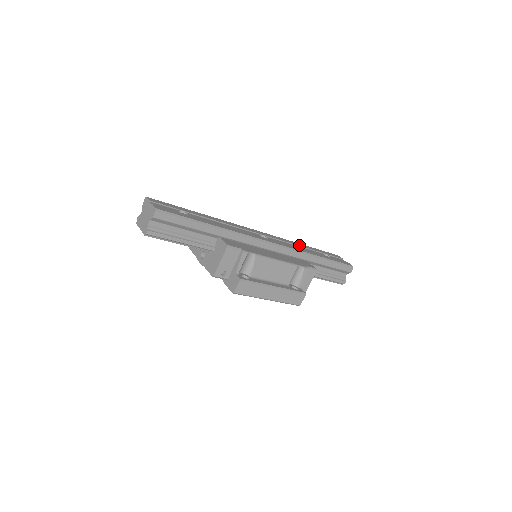
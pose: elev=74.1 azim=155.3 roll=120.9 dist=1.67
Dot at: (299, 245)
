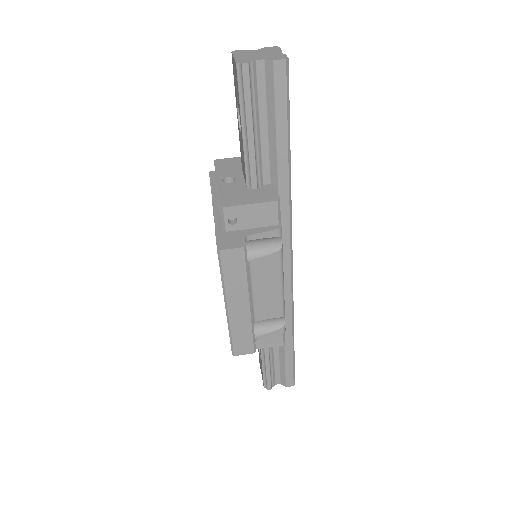
Dot at: occluded
